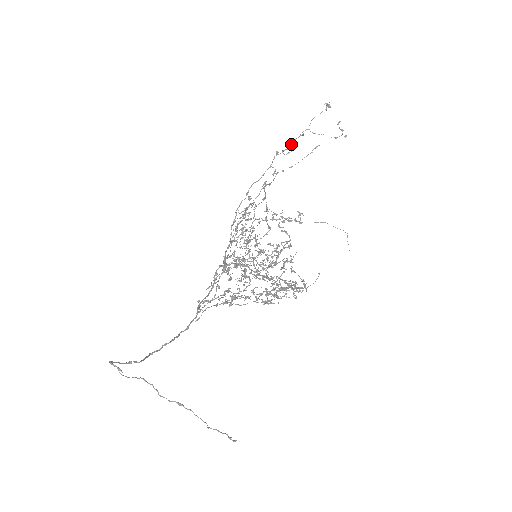
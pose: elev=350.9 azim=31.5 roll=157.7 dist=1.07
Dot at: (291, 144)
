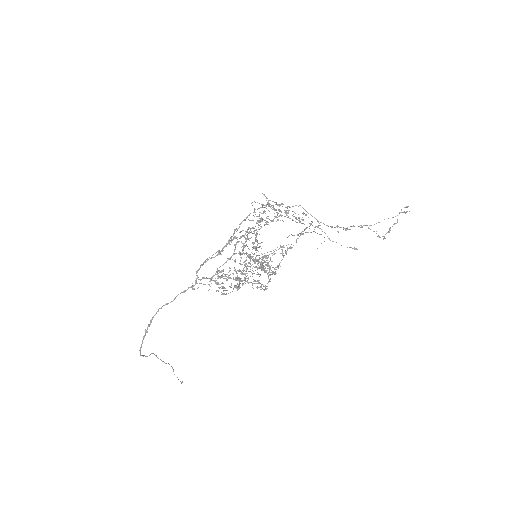
Dot at: (346, 229)
